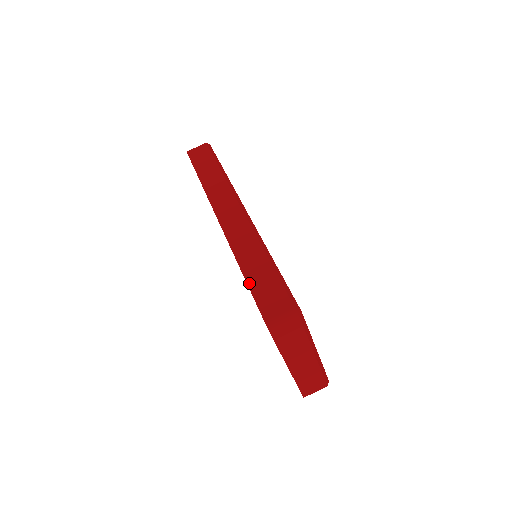
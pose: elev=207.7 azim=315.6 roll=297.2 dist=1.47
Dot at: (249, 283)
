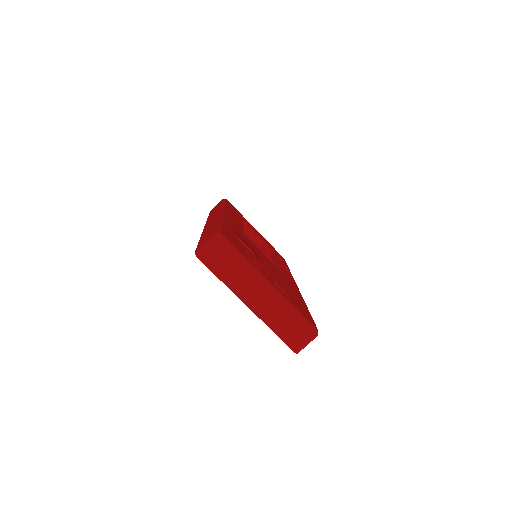
Dot at: (199, 241)
